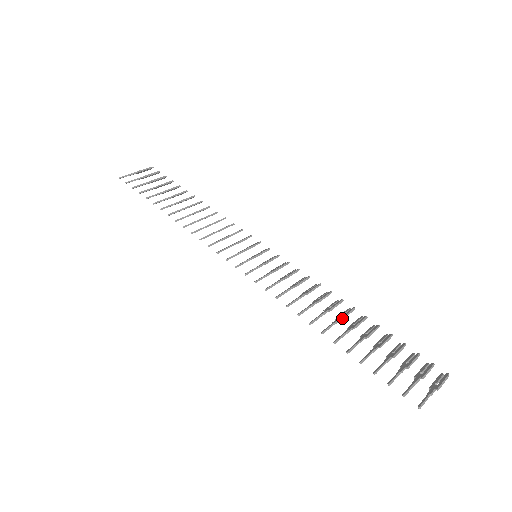
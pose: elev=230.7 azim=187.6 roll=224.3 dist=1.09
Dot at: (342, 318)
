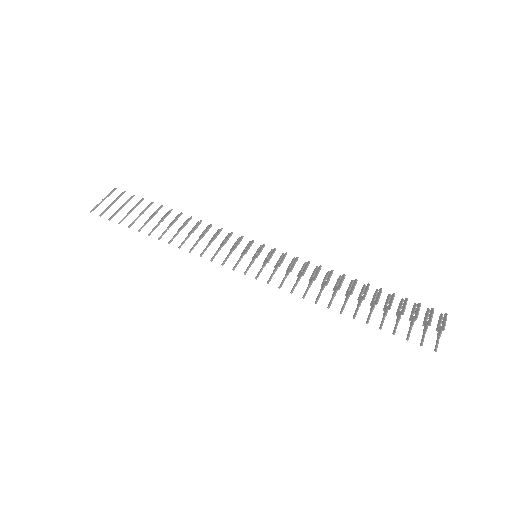
Dot at: (351, 293)
